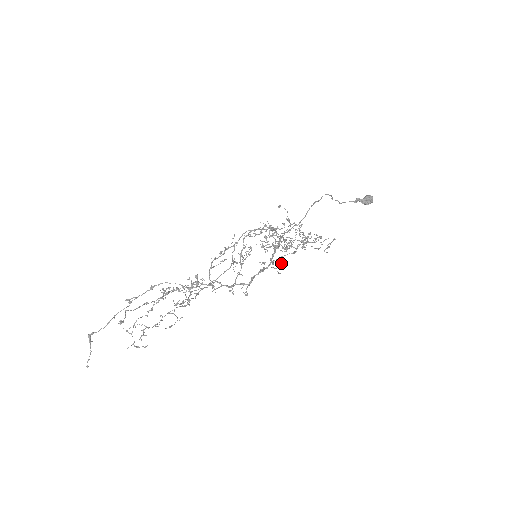
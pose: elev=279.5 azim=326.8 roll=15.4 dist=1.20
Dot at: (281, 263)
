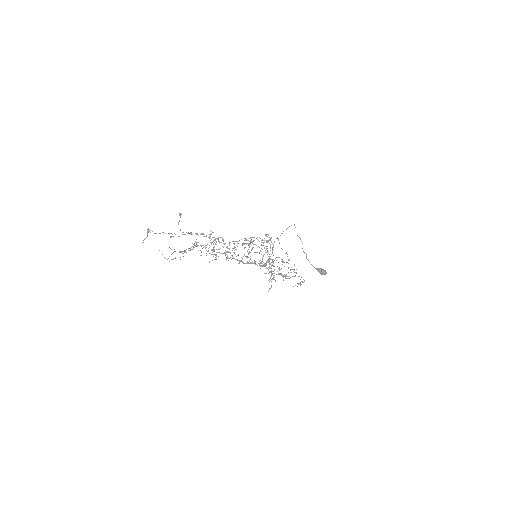
Dot at: (273, 262)
